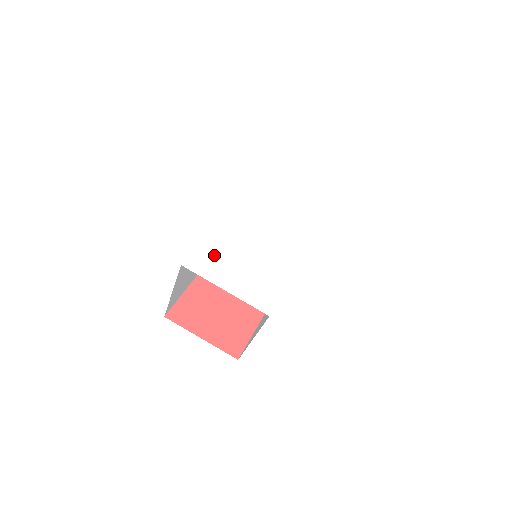
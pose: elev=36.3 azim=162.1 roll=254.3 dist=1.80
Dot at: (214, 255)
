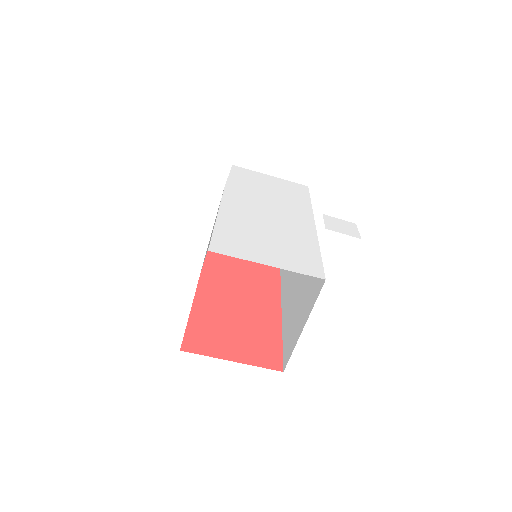
Dot at: (235, 238)
